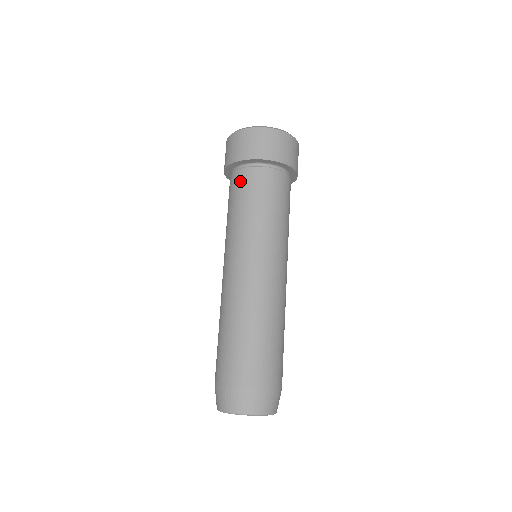
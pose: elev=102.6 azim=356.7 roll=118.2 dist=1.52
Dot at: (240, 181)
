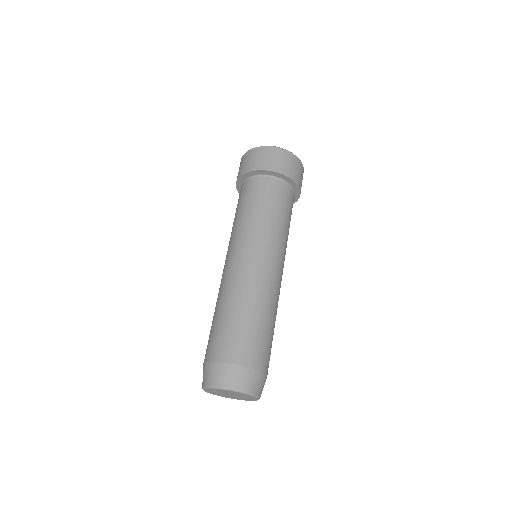
Dot at: (255, 187)
